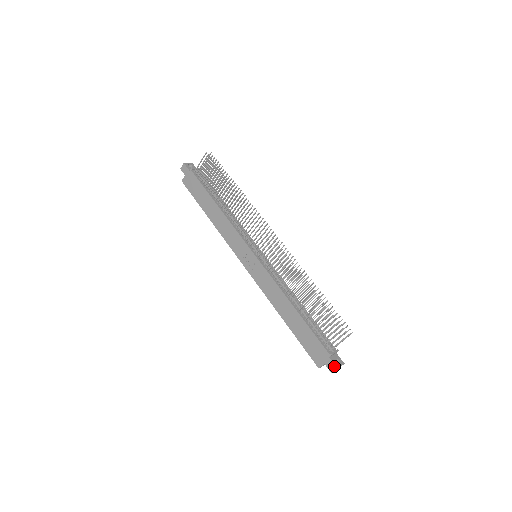
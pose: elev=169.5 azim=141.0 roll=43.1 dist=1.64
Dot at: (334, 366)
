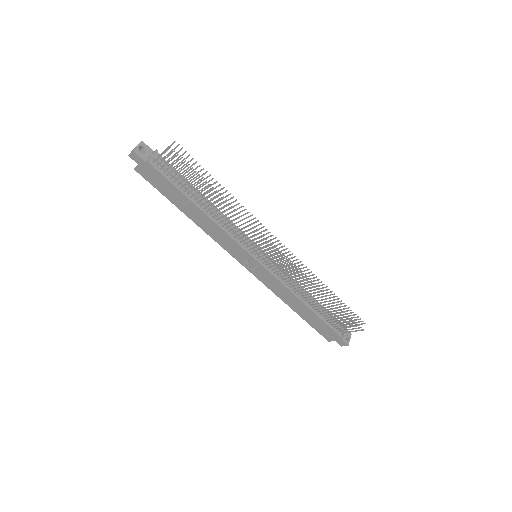
Dot at: (345, 344)
